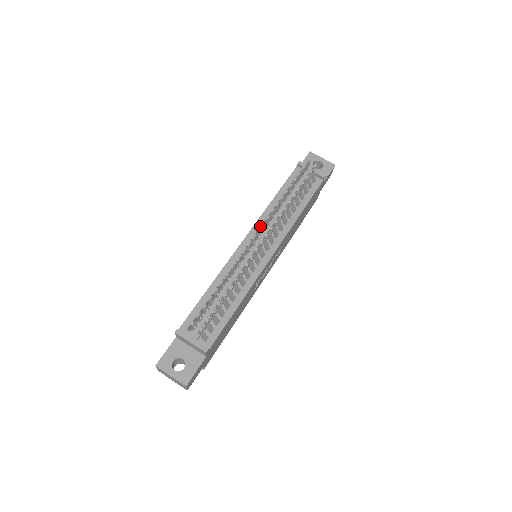
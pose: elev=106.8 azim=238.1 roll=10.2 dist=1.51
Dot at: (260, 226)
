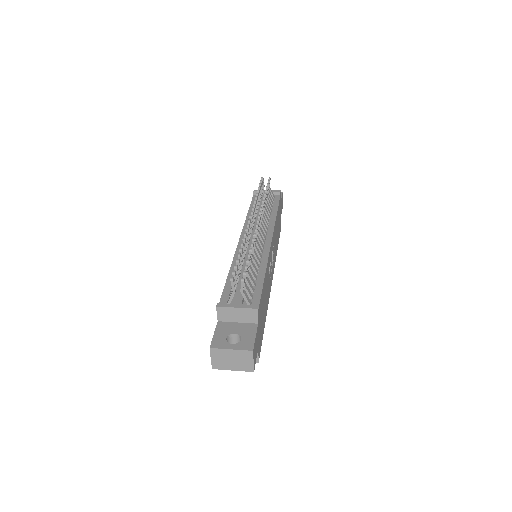
Dot at: occluded
